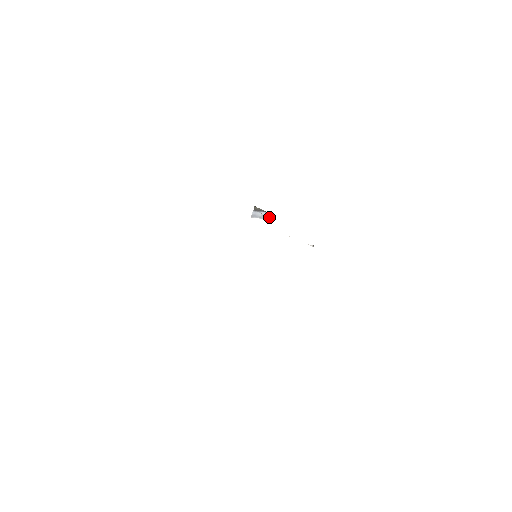
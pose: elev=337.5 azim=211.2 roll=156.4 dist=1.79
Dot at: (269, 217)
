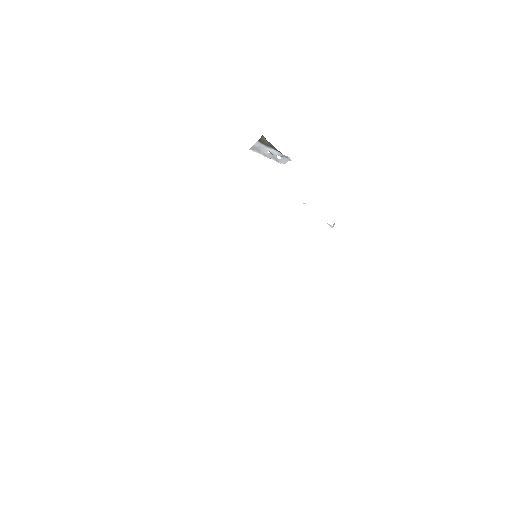
Dot at: (280, 160)
